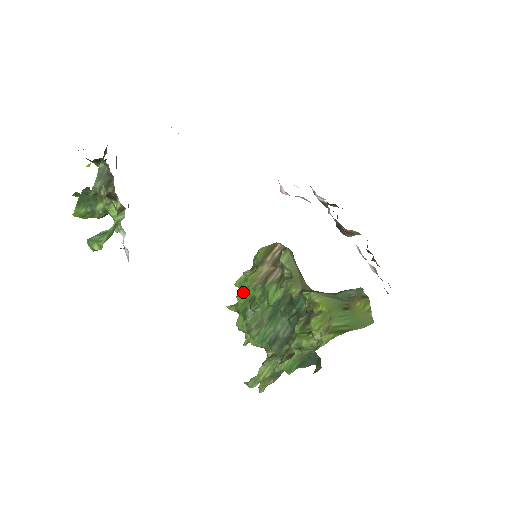
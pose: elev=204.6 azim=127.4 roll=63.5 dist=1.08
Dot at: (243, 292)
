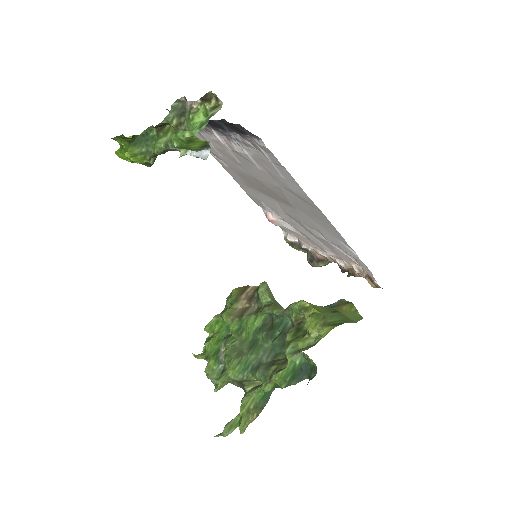
Dot at: (214, 335)
